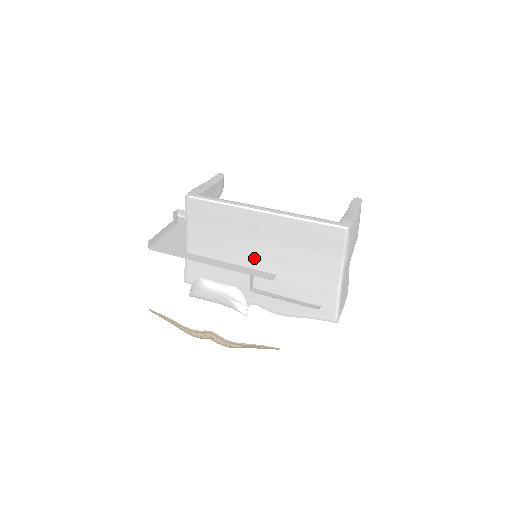
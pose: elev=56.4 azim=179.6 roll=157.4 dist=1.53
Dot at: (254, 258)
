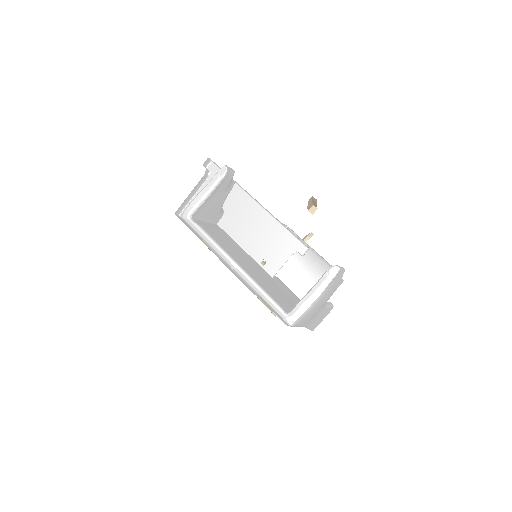
Dot at: occluded
